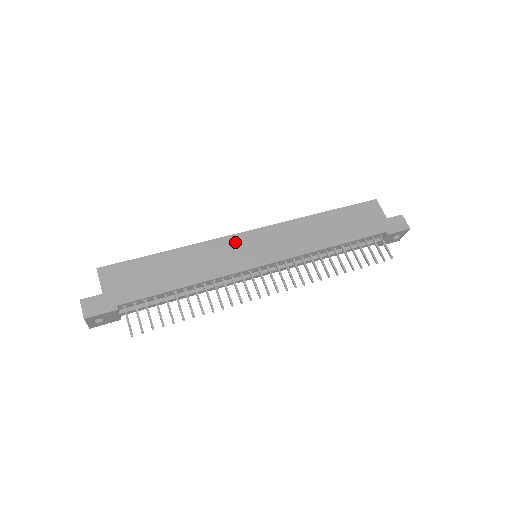
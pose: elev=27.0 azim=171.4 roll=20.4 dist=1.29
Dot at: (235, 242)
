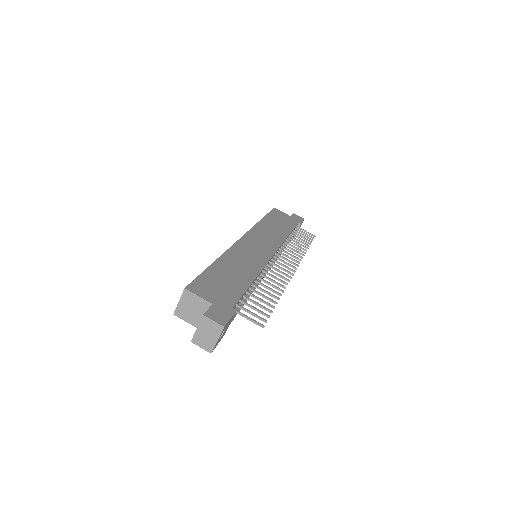
Dot at: (244, 245)
